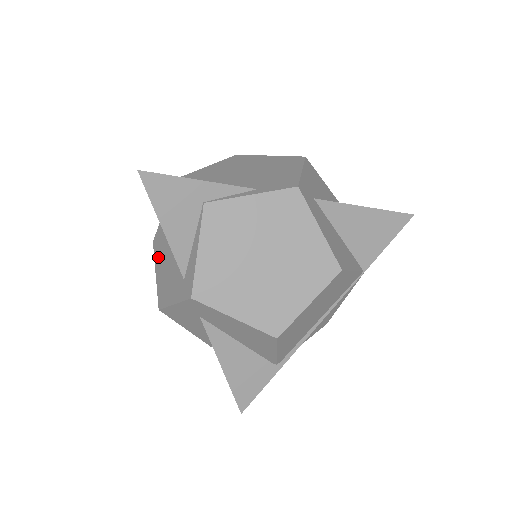
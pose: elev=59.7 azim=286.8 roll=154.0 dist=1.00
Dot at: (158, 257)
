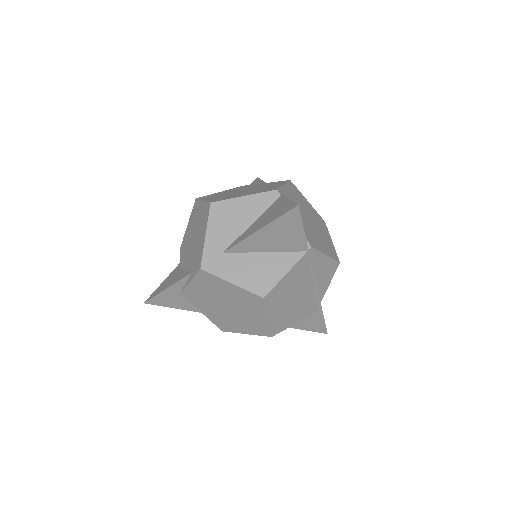
Dot at: occluded
